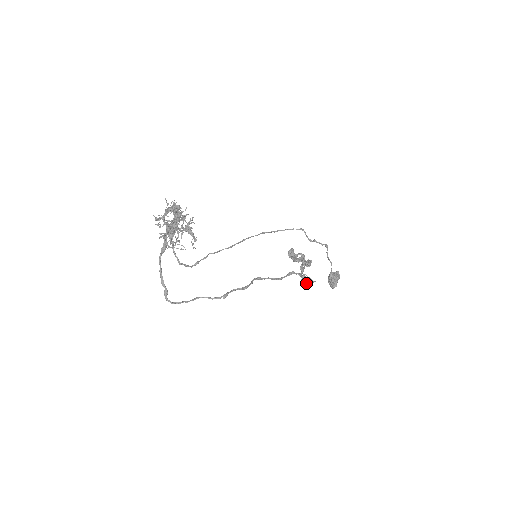
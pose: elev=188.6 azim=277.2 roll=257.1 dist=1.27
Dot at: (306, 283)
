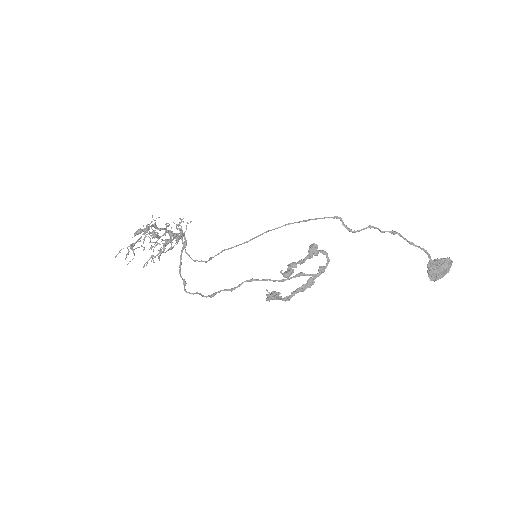
Dot at: occluded
